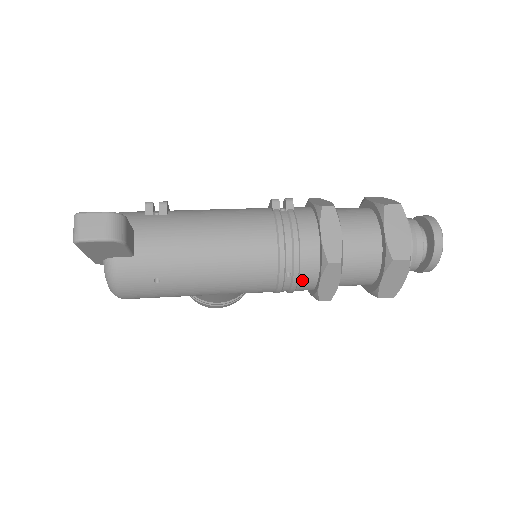
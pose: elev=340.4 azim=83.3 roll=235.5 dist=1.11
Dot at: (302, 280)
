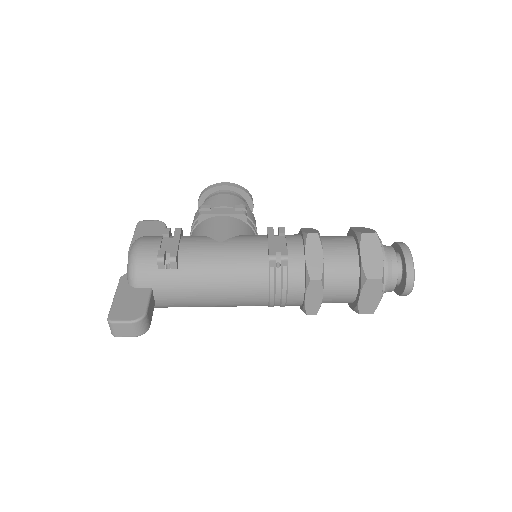
Dot at: occluded
